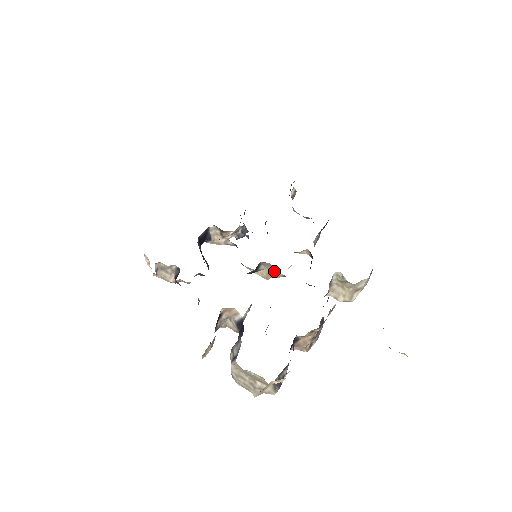
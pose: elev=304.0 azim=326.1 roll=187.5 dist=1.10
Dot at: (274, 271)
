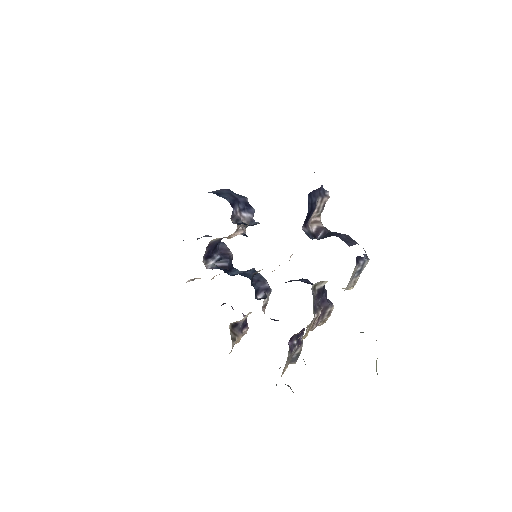
Dot at: occluded
